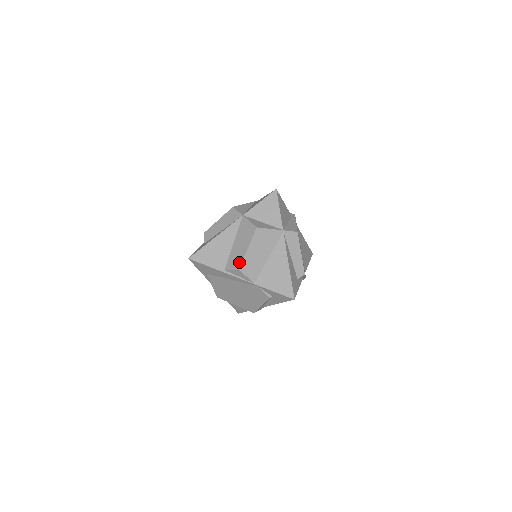
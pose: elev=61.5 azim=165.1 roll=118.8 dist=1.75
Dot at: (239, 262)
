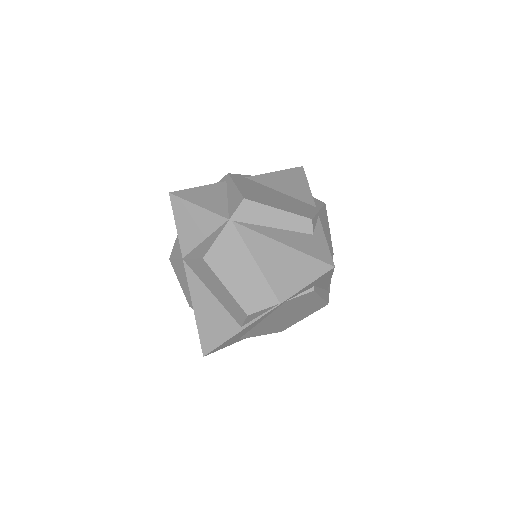
Dot at: (238, 308)
